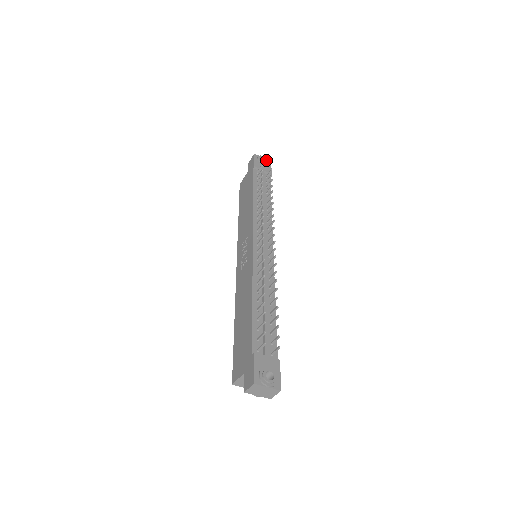
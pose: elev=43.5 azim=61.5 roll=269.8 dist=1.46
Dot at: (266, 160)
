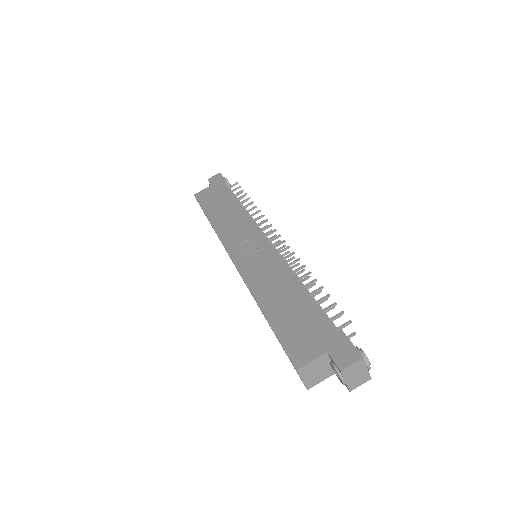
Dot at: occluded
